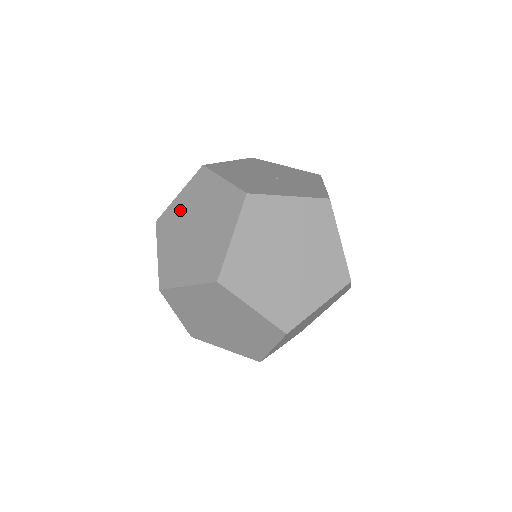
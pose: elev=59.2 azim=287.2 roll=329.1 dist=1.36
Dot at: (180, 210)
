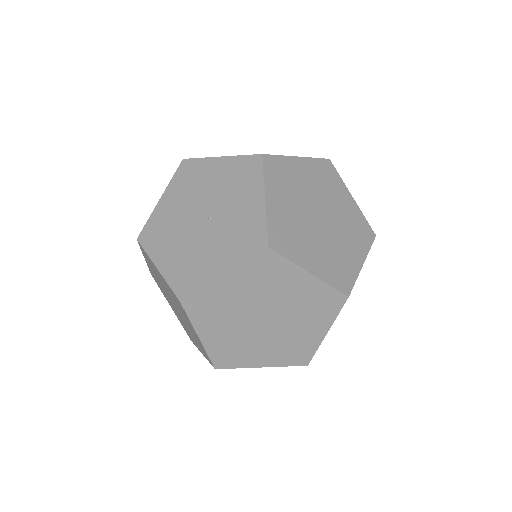
Dot at: occluded
